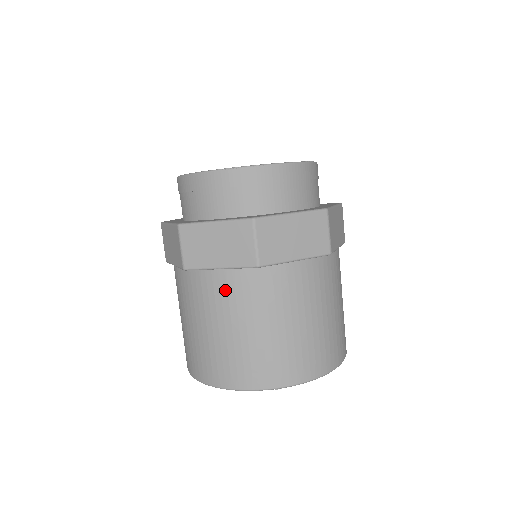
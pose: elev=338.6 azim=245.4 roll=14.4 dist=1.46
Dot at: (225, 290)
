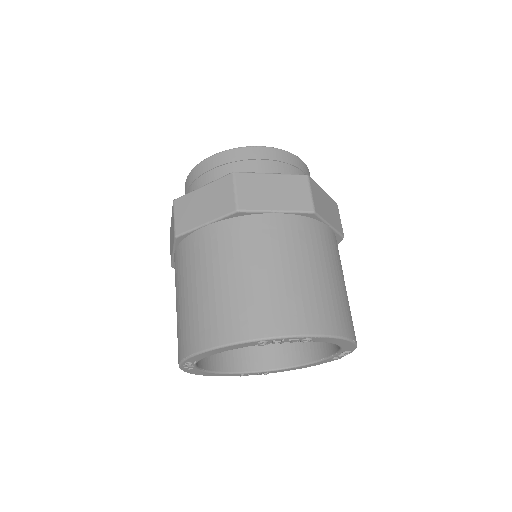
Dot at: (209, 244)
